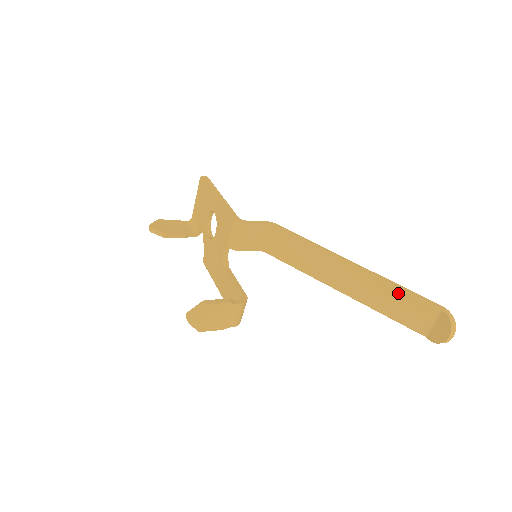
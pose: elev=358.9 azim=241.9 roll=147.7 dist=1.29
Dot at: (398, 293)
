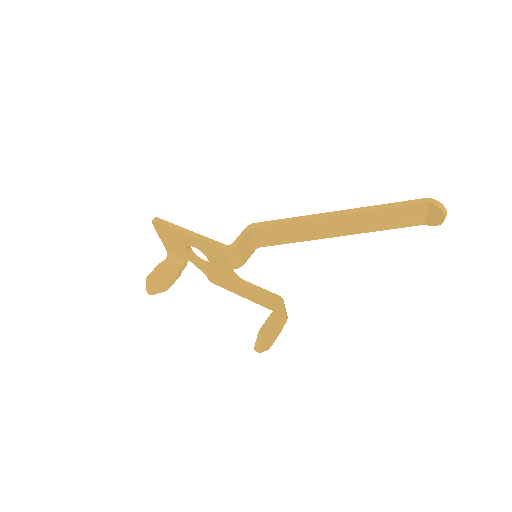
Dot at: (387, 211)
